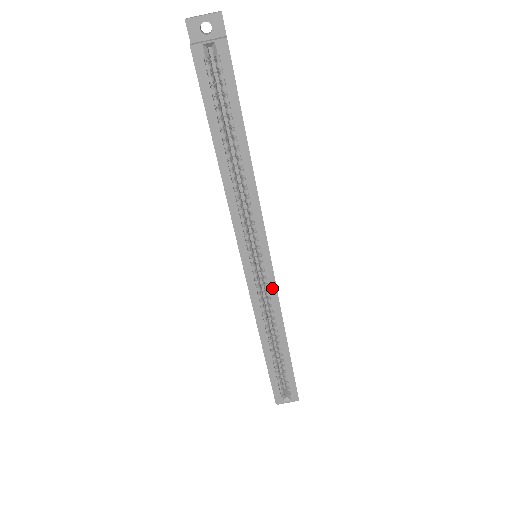
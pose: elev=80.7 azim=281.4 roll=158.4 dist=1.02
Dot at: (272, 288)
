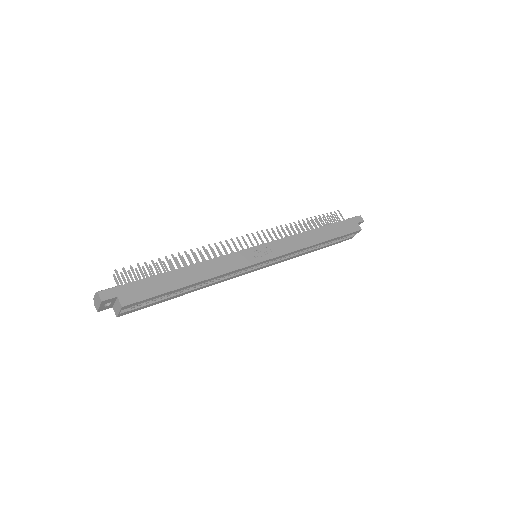
Dot at: (282, 256)
